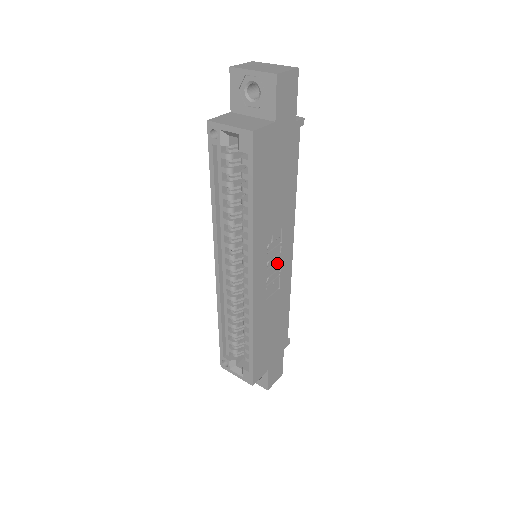
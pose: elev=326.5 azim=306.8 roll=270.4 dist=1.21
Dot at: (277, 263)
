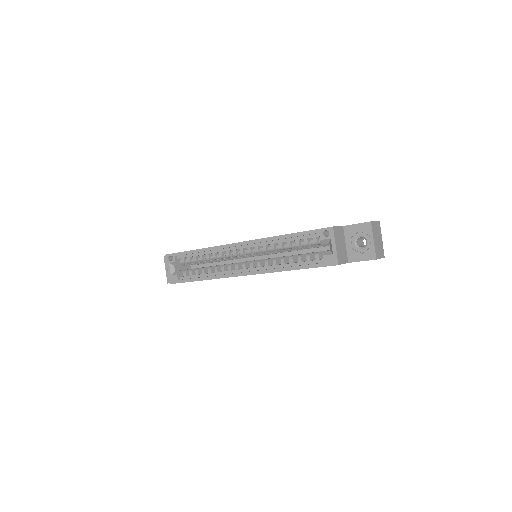
Dot at: occluded
